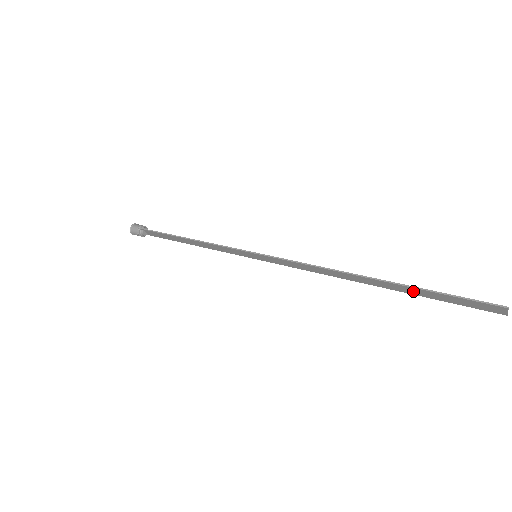
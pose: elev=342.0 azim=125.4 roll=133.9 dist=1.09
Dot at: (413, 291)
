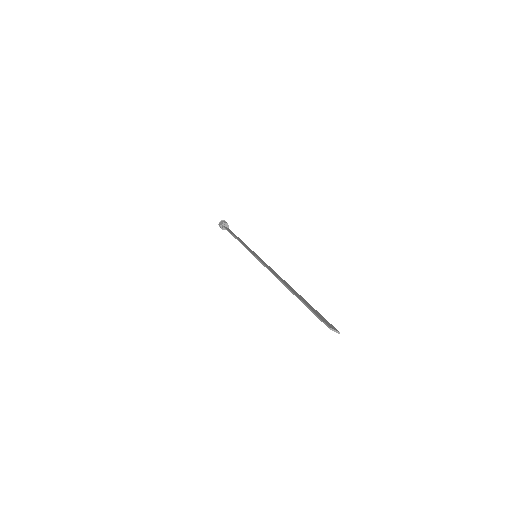
Dot at: (303, 301)
